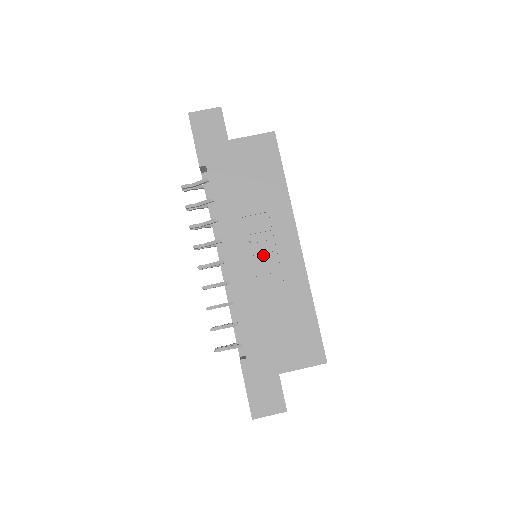
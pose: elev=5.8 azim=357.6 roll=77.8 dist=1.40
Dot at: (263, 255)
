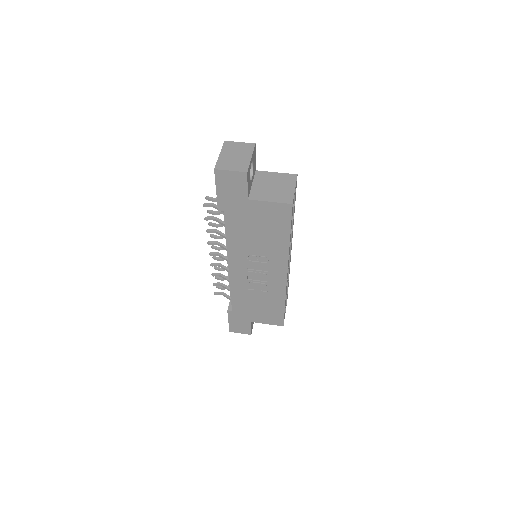
Dot at: (257, 272)
